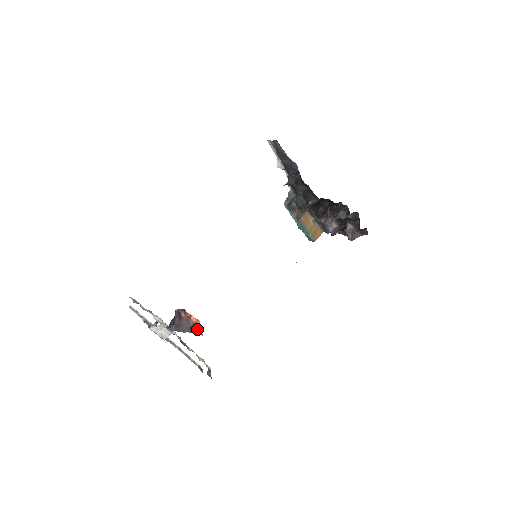
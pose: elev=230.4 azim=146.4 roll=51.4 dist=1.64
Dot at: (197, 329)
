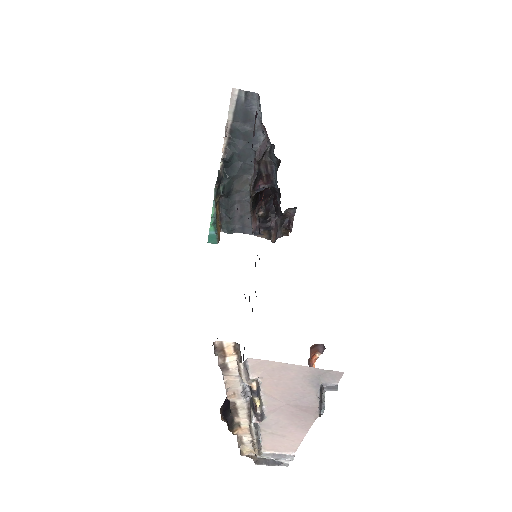
Dot at: occluded
